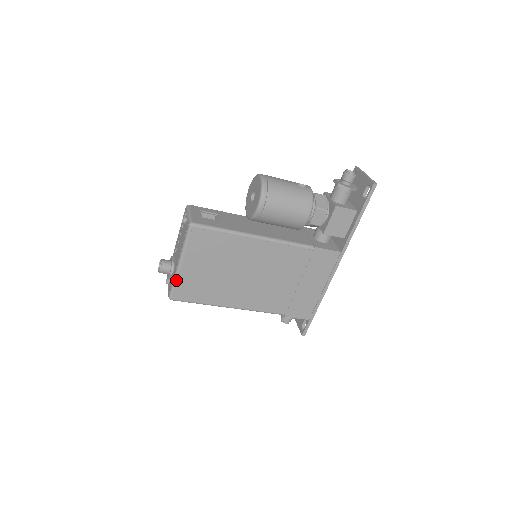
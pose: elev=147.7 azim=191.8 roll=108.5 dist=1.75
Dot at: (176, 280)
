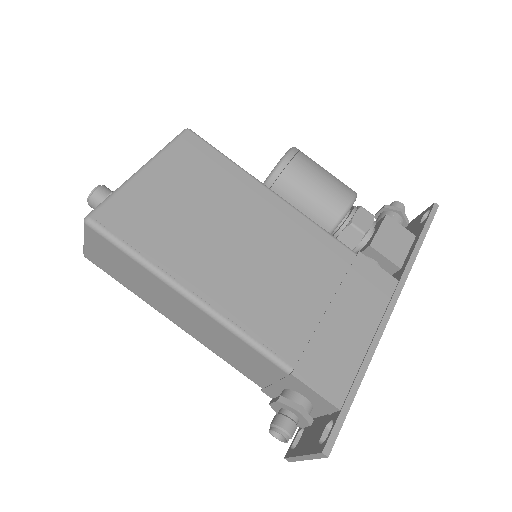
Dot at: (120, 189)
